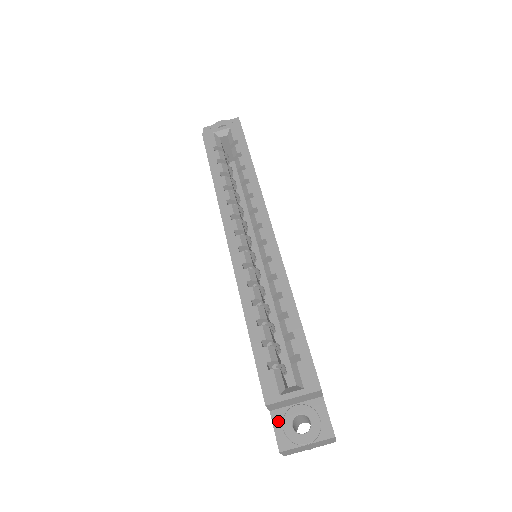
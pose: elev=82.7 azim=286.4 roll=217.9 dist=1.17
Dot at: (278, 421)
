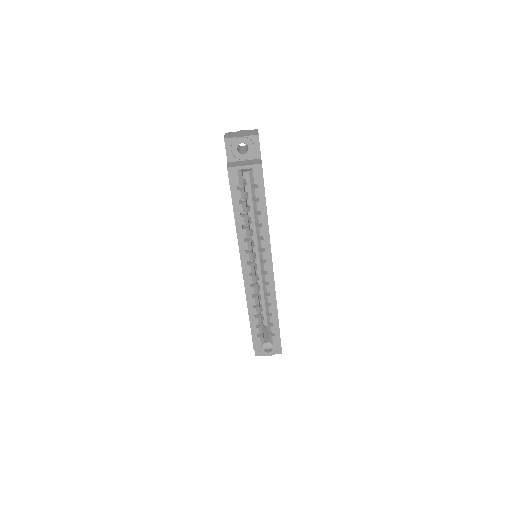
Dot at: occluded
